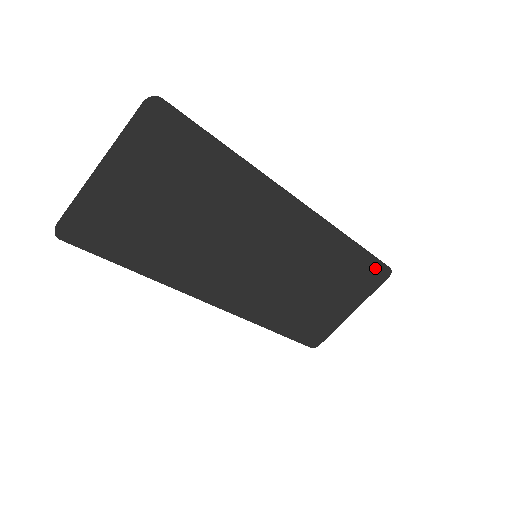
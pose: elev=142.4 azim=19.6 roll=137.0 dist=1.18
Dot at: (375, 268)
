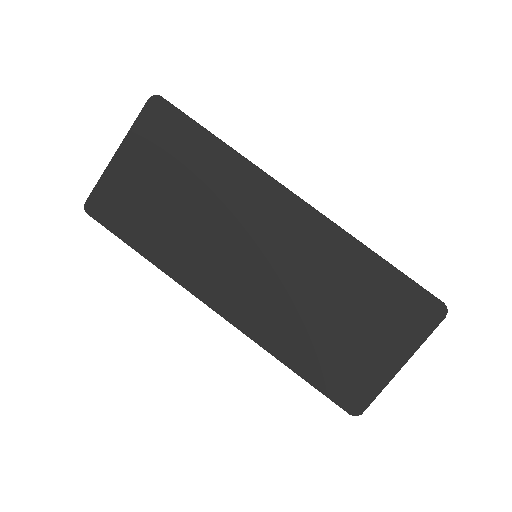
Dot at: (418, 298)
